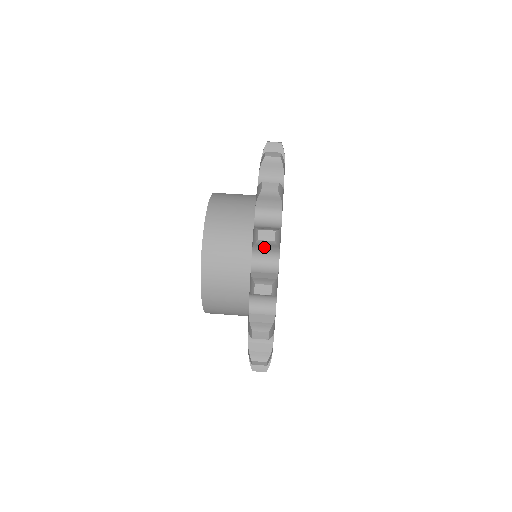
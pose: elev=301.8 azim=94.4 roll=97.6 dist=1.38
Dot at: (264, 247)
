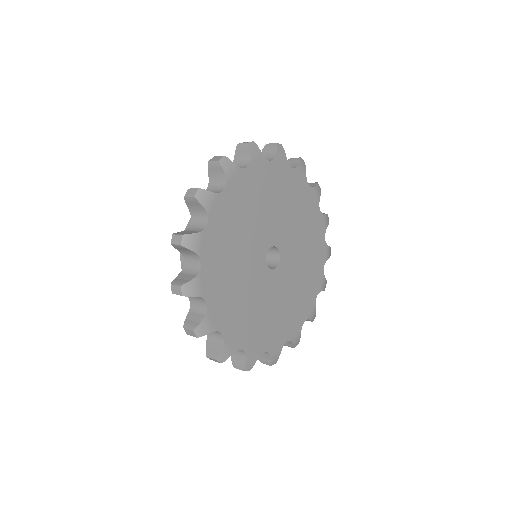
Dot at: (184, 250)
